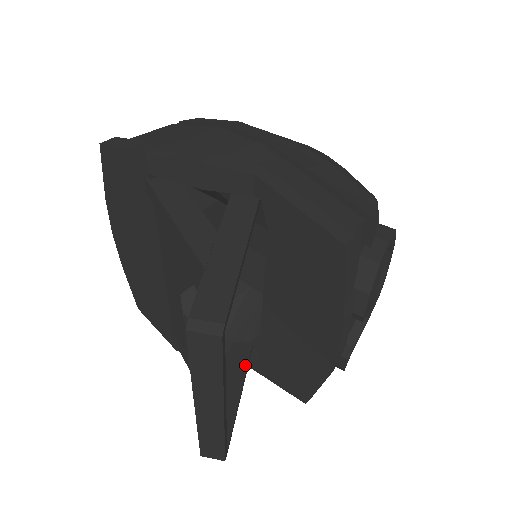
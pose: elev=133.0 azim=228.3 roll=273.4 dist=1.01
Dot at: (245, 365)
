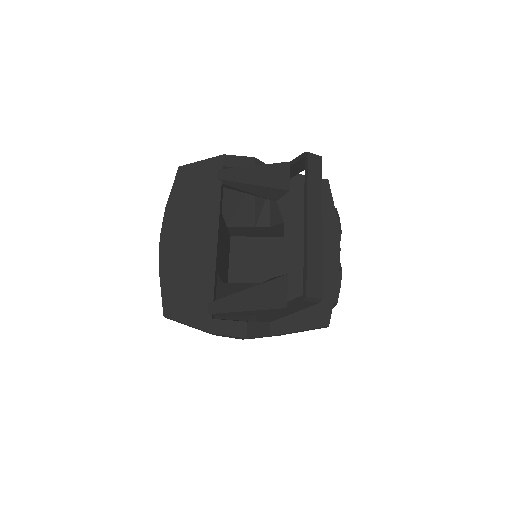
Dot at: occluded
